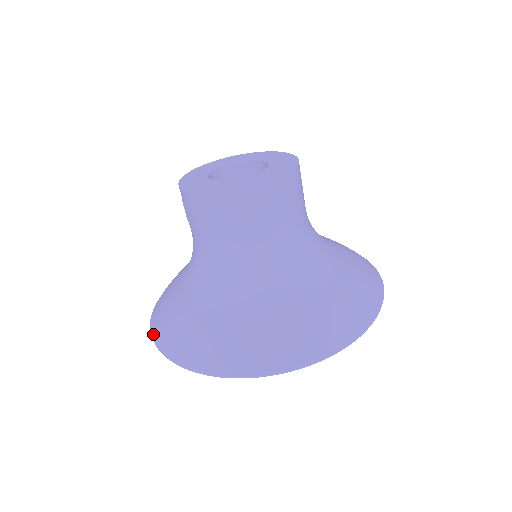
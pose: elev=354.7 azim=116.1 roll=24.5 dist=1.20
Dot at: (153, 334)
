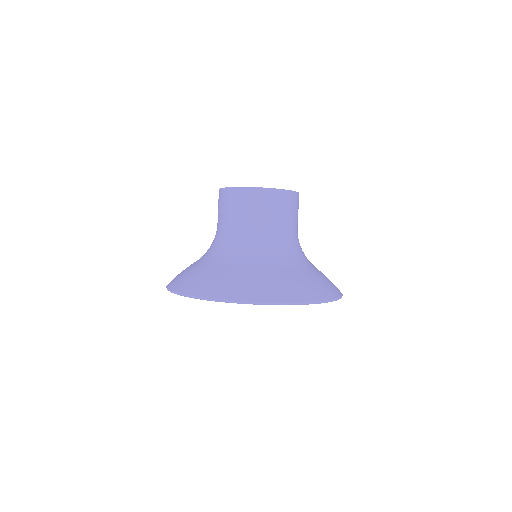
Dot at: (177, 289)
